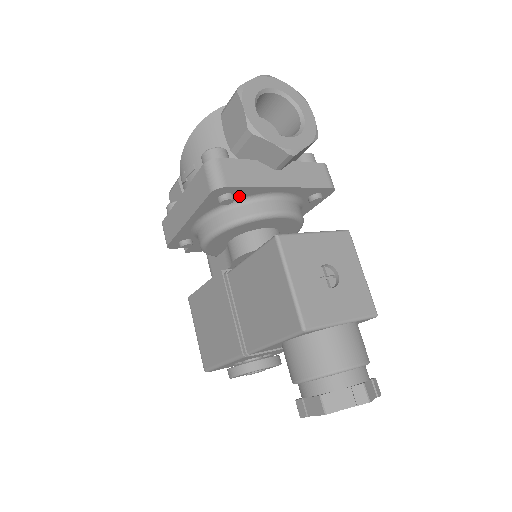
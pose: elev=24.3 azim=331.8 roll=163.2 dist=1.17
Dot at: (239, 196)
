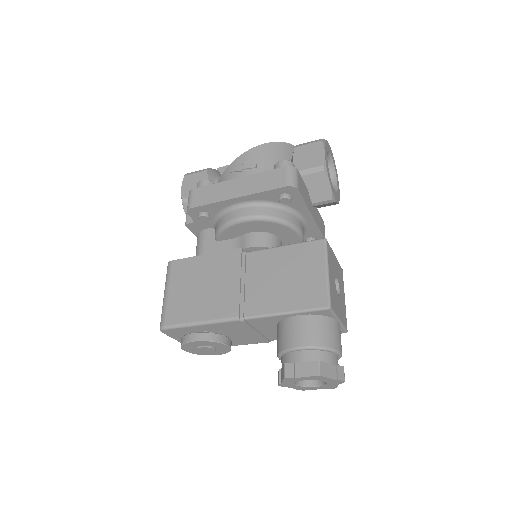
Dot at: (290, 203)
